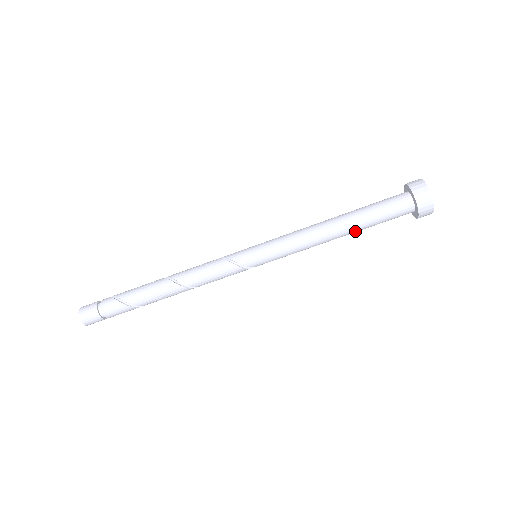
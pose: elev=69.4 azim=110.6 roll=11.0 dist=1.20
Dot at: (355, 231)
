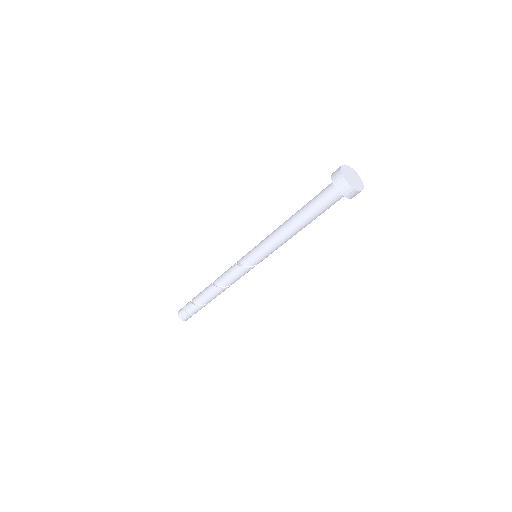
Dot at: (309, 222)
